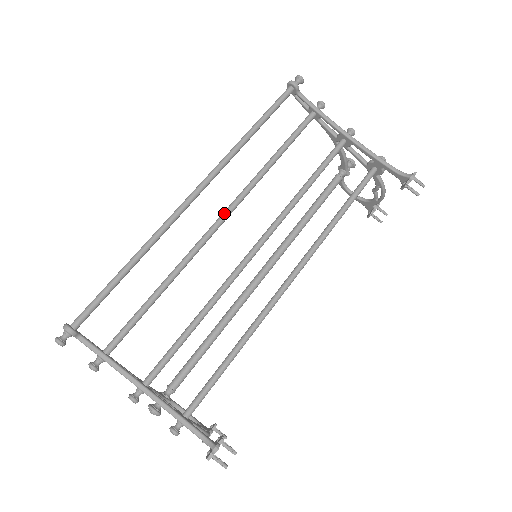
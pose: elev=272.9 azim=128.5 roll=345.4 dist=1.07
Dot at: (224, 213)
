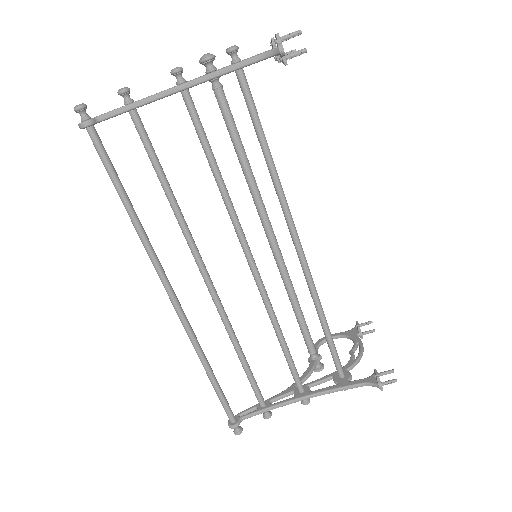
Dot at: (202, 276)
